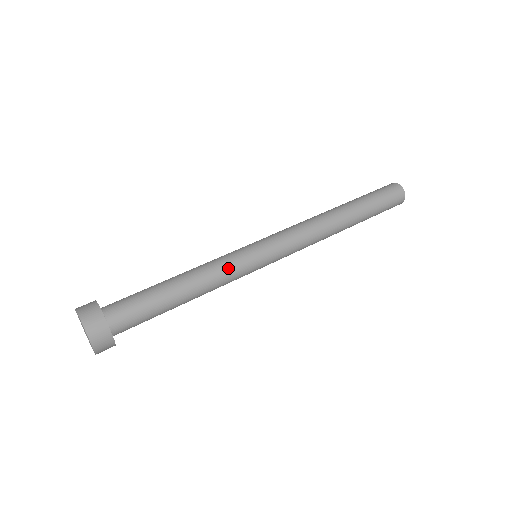
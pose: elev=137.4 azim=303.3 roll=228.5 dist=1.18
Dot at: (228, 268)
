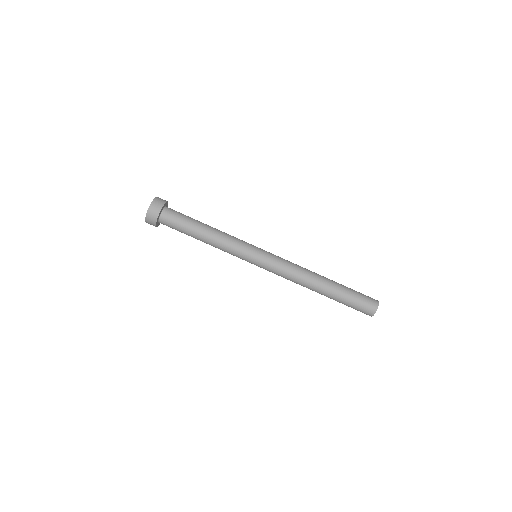
Dot at: occluded
